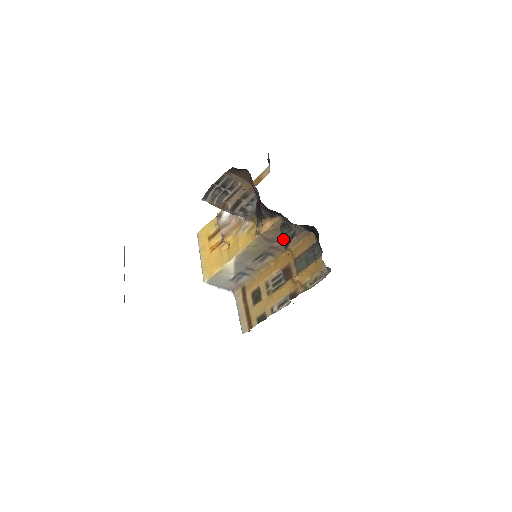
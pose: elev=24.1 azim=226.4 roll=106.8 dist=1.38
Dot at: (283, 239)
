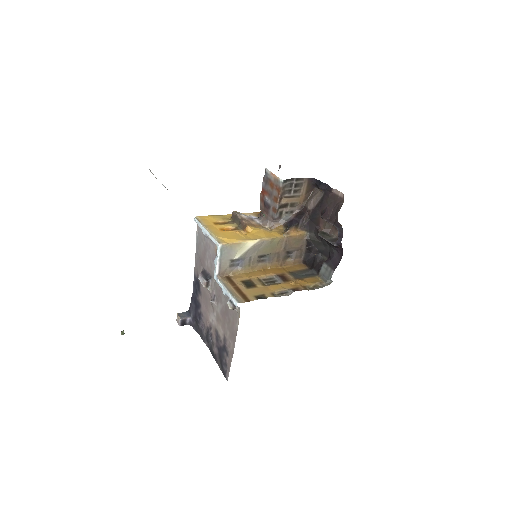
Dot at: (326, 239)
